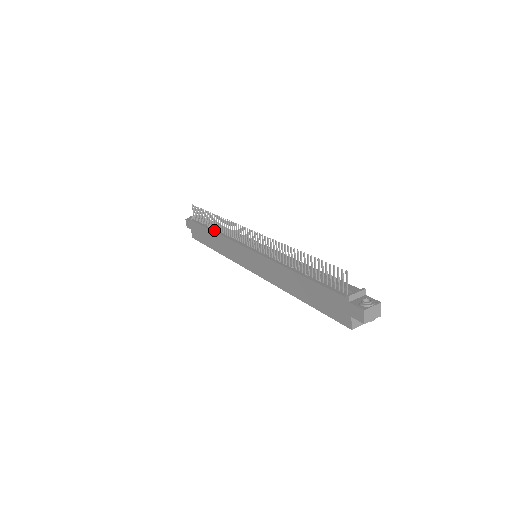
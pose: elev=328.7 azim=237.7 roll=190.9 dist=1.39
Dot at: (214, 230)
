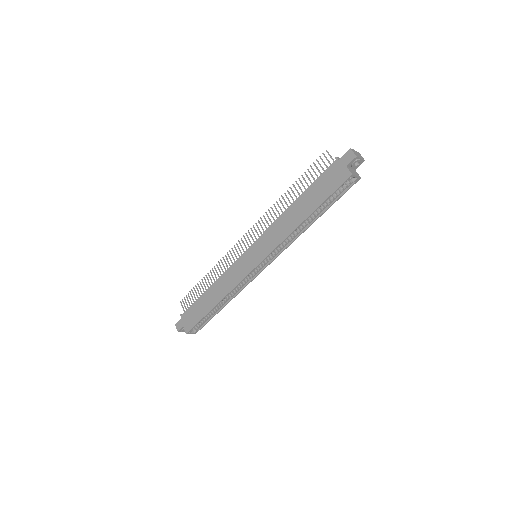
Dot at: (209, 288)
